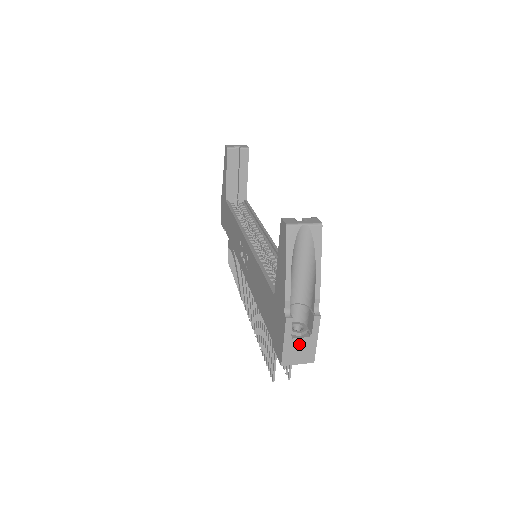
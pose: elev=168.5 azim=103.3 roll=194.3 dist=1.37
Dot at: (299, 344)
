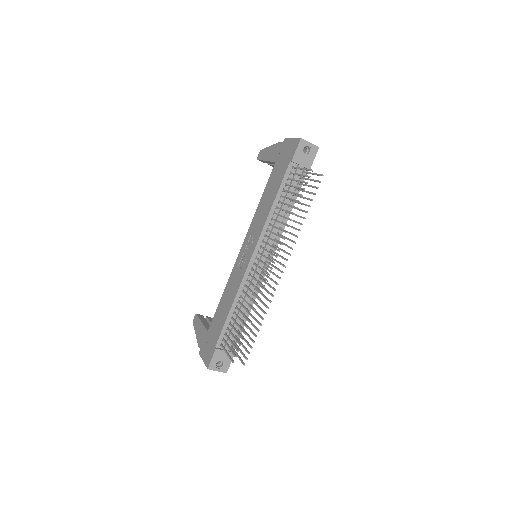
Dot at: occluded
